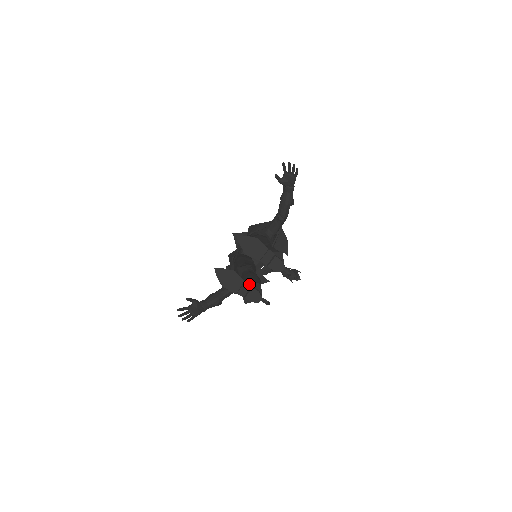
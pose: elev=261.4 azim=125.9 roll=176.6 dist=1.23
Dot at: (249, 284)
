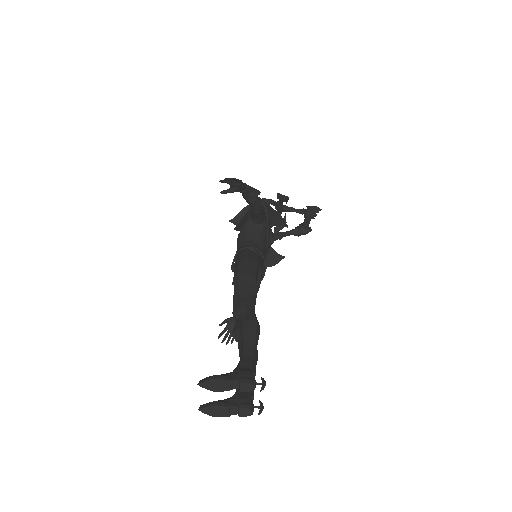
Dot at: (236, 401)
